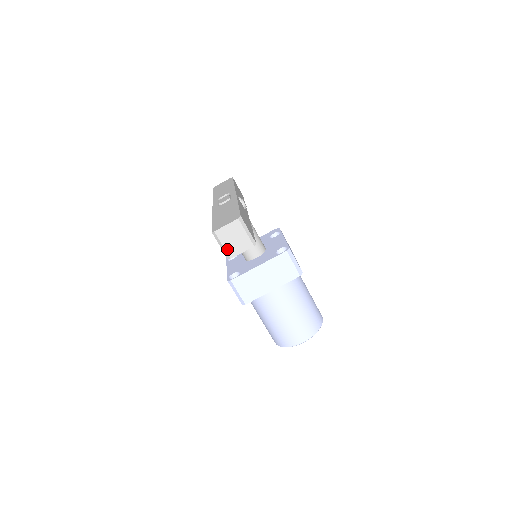
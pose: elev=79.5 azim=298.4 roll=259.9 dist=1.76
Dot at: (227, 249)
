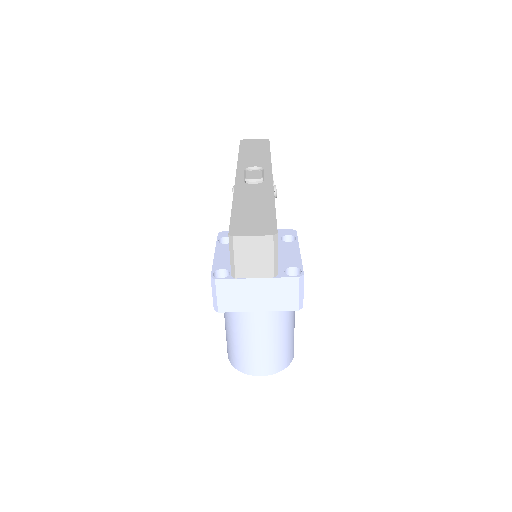
Dot at: (238, 265)
